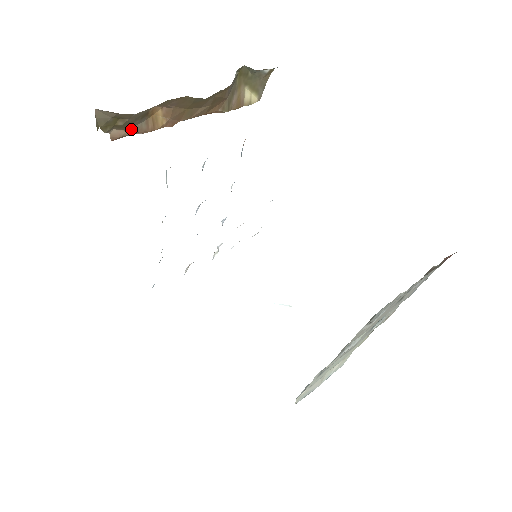
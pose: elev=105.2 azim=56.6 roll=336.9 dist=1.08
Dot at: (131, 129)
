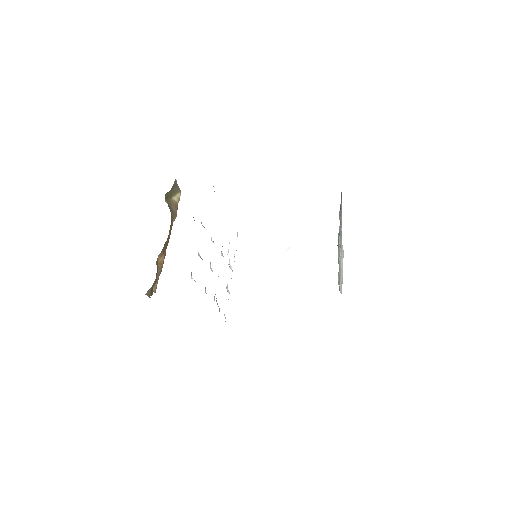
Dot at: (157, 279)
